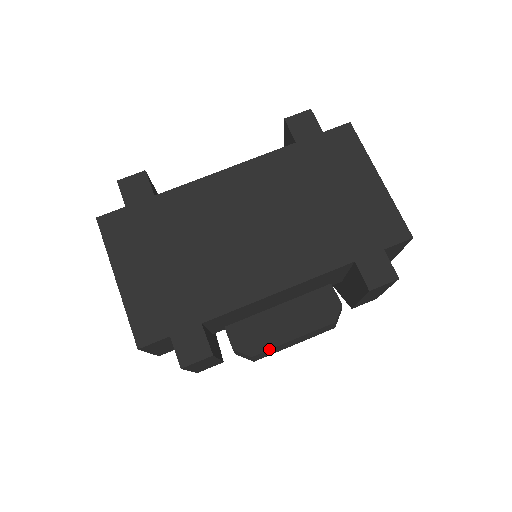
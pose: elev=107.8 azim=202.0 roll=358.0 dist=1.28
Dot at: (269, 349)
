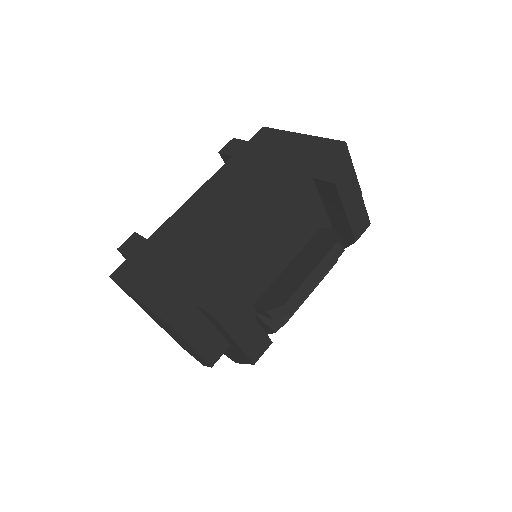
Dot at: (296, 290)
